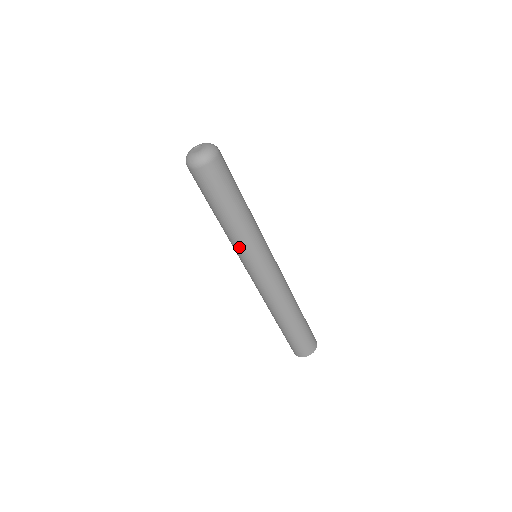
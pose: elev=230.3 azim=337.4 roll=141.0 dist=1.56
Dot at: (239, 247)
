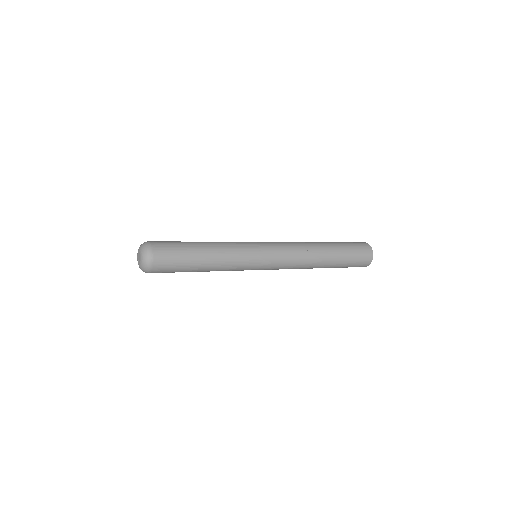
Dot at: occluded
